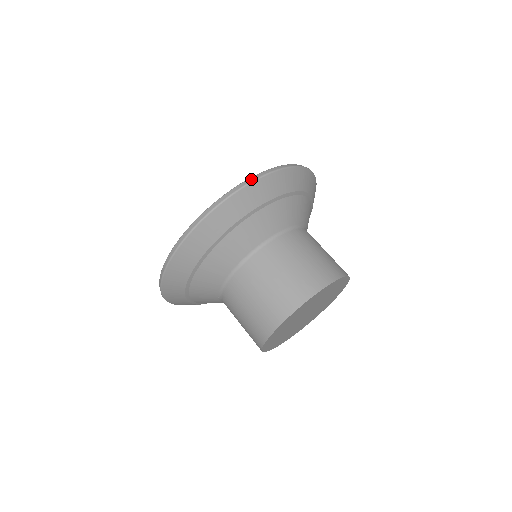
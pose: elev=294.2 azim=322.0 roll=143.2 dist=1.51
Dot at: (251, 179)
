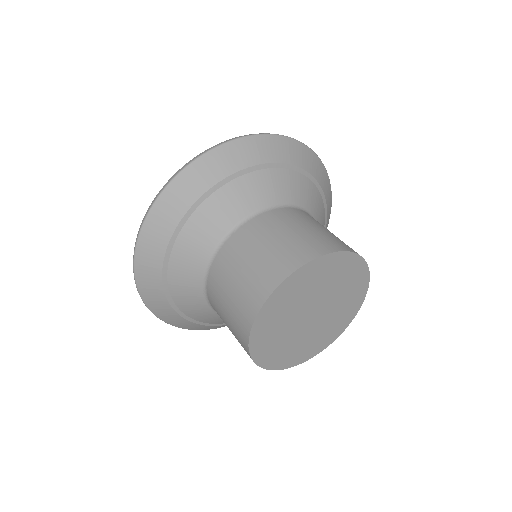
Dot at: occluded
